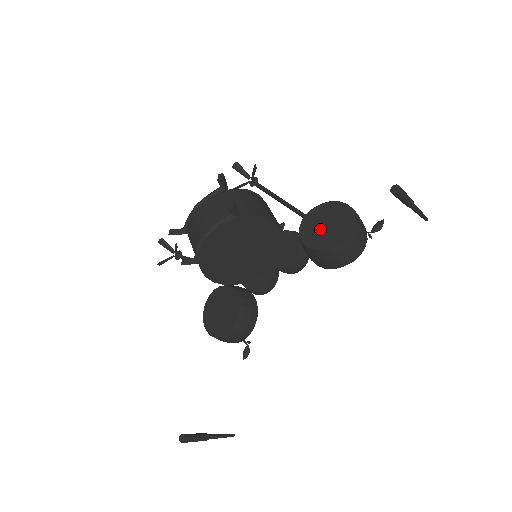
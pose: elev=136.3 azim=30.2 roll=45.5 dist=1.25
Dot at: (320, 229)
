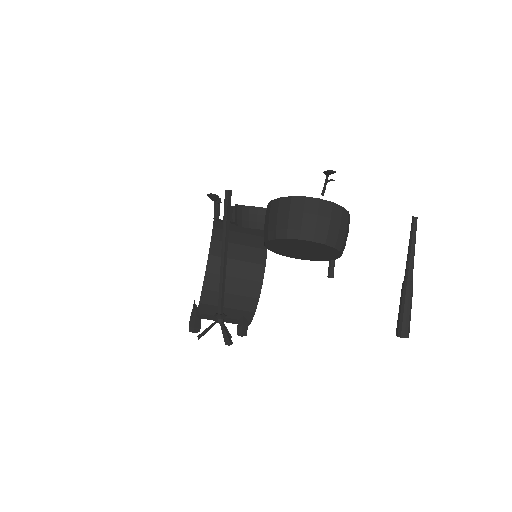
Dot at: (300, 253)
